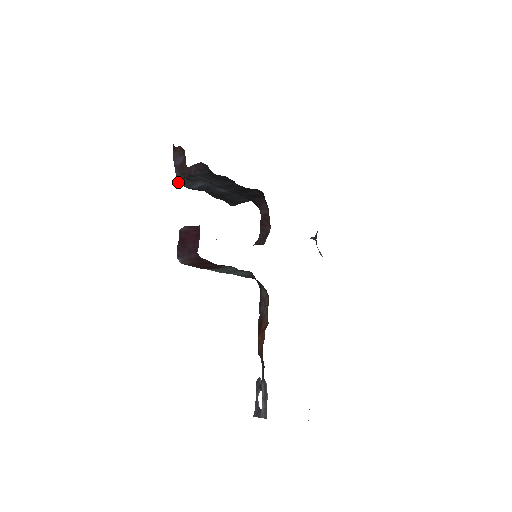
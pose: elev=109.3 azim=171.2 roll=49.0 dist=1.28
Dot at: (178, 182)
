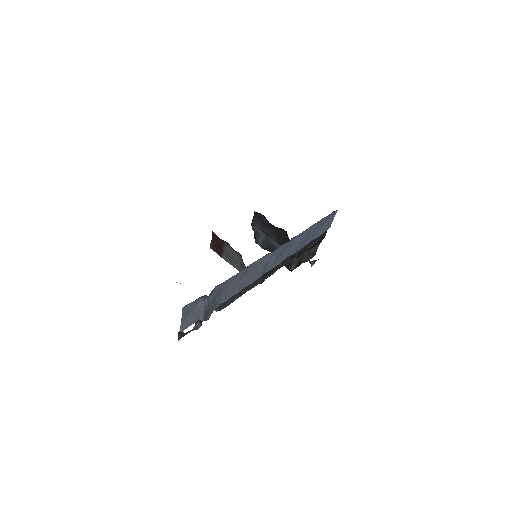
Dot at: (255, 242)
